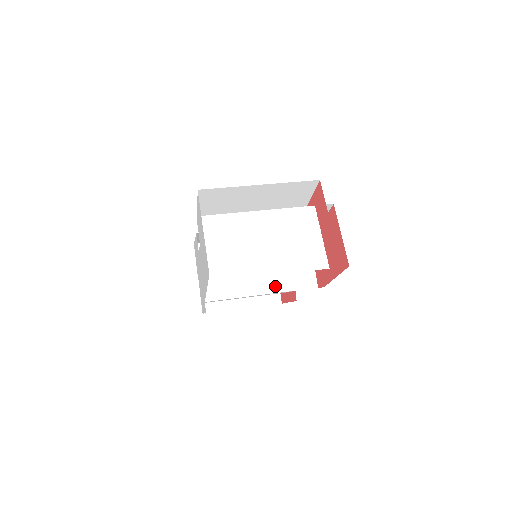
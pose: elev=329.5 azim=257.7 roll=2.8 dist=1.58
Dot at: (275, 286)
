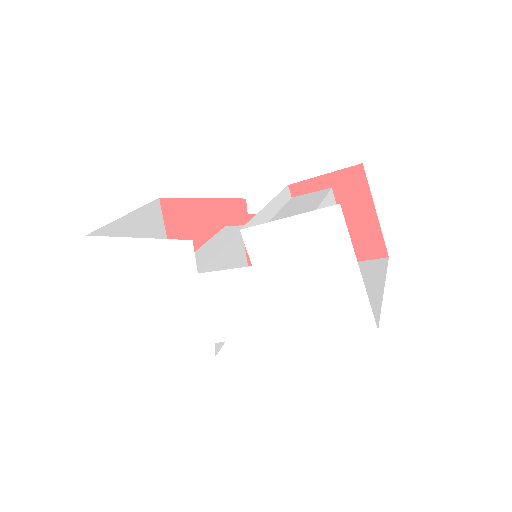
Dot at: occluded
